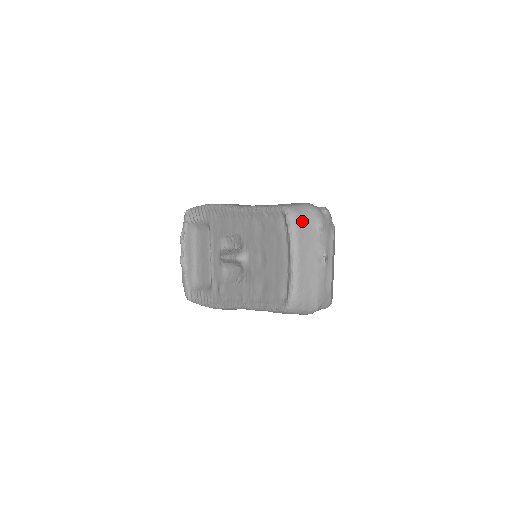
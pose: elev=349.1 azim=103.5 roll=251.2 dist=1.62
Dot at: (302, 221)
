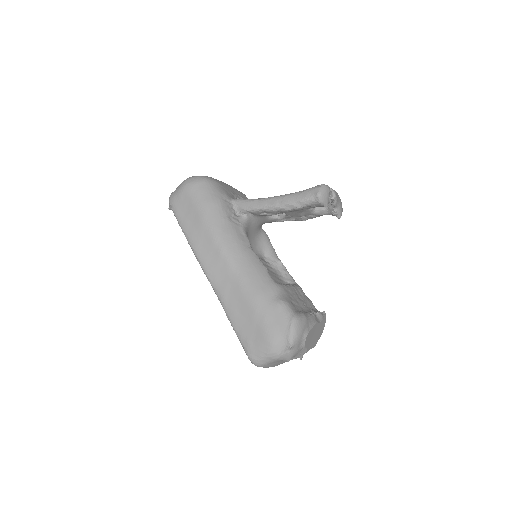
Dot at: (269, 365)
